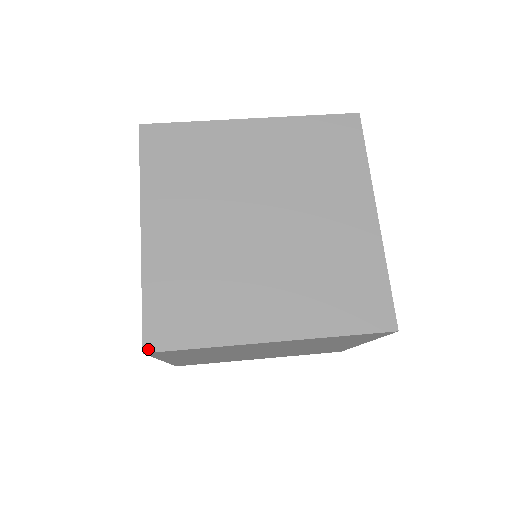
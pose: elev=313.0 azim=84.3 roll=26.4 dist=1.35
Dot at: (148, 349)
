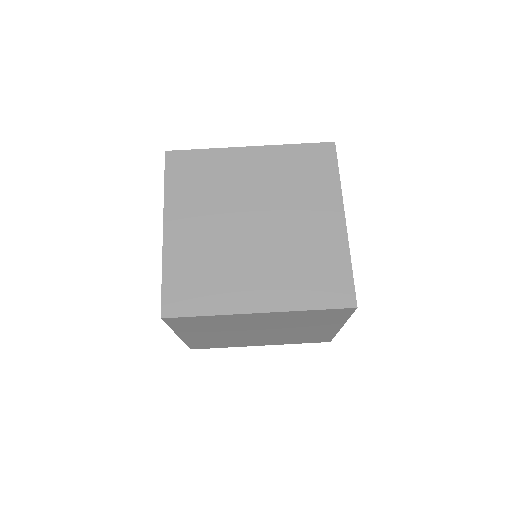
Dot at: occluded
